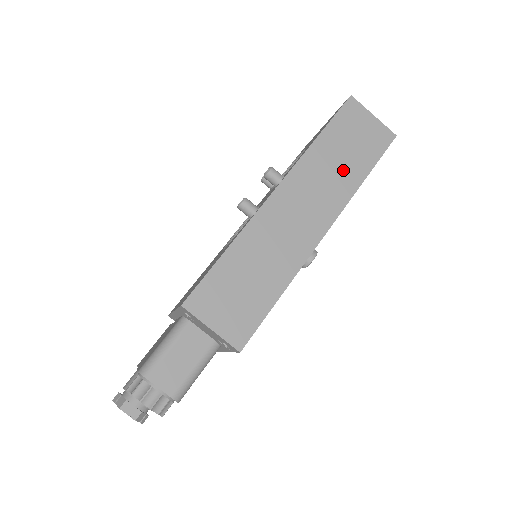
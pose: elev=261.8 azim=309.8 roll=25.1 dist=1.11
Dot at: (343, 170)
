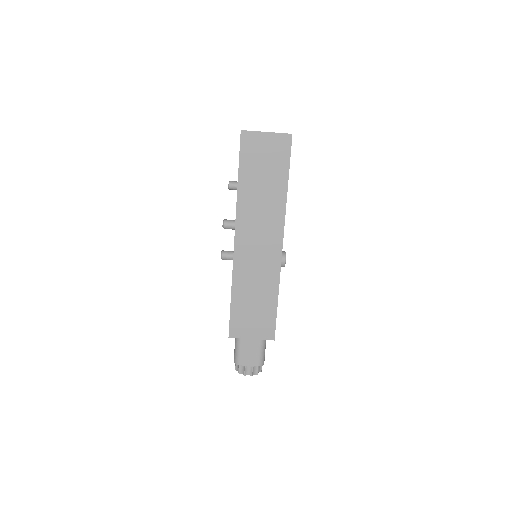
Dot at: (269, 193)
